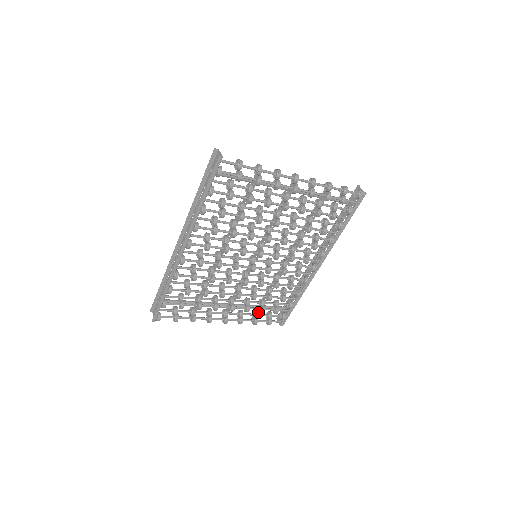
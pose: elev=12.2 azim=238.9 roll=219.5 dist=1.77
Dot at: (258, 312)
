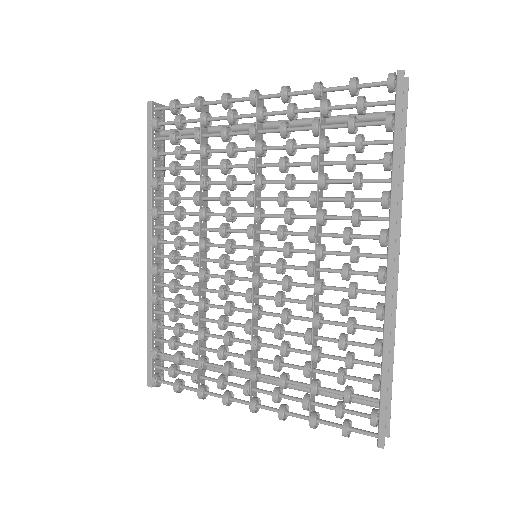
Dot at: (310, 395)
